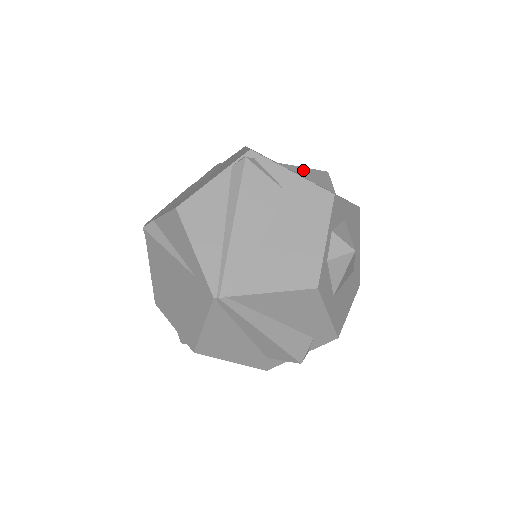
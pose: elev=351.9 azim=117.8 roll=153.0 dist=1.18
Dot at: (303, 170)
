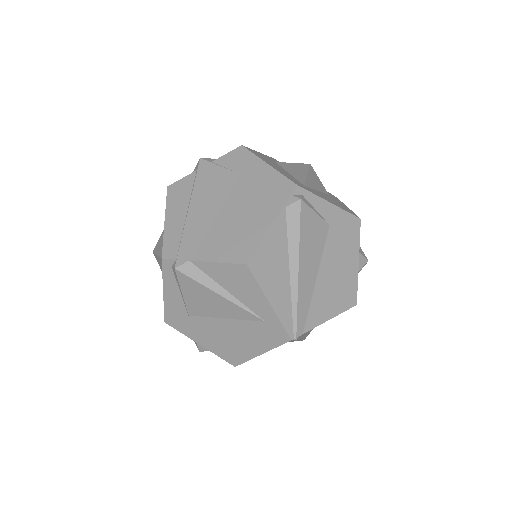
Dot at: (310, 179)
